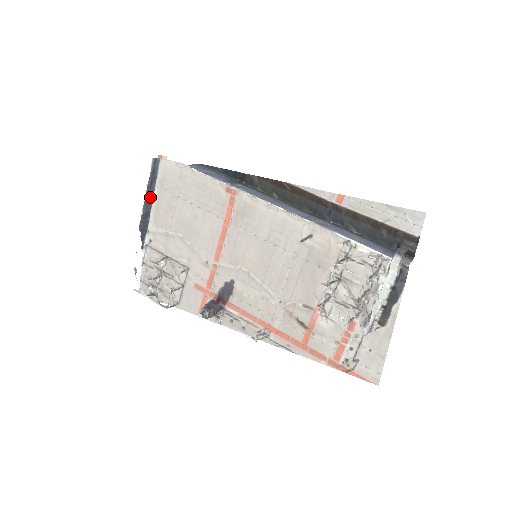
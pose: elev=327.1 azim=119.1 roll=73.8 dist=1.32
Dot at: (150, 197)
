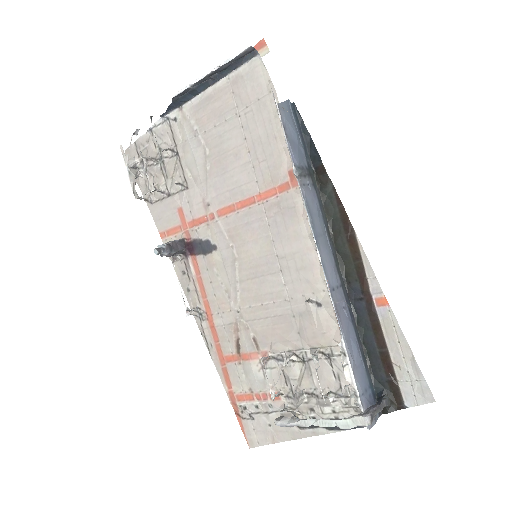
Dot at: (212, 79)
